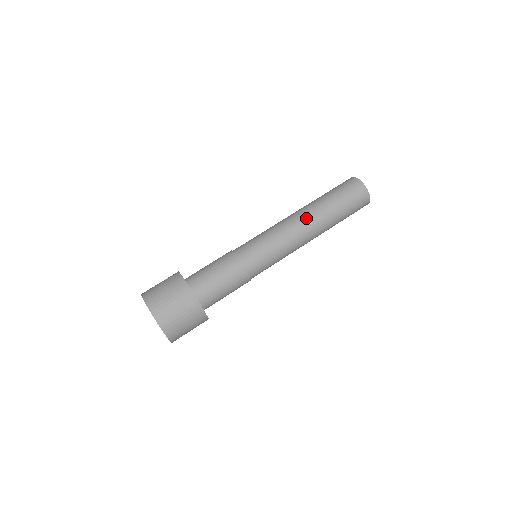
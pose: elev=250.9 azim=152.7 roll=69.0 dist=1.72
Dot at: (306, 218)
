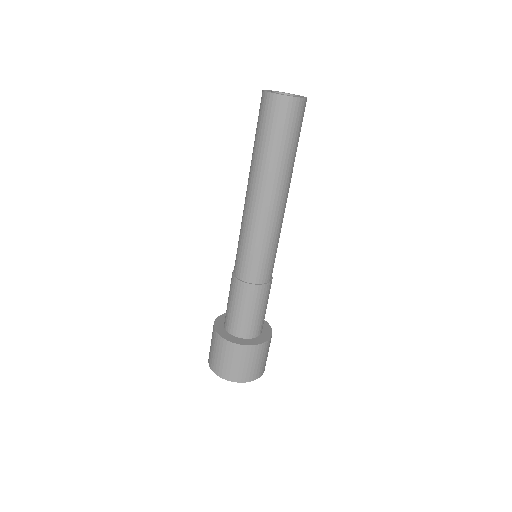
Dot at: (255, 191)
